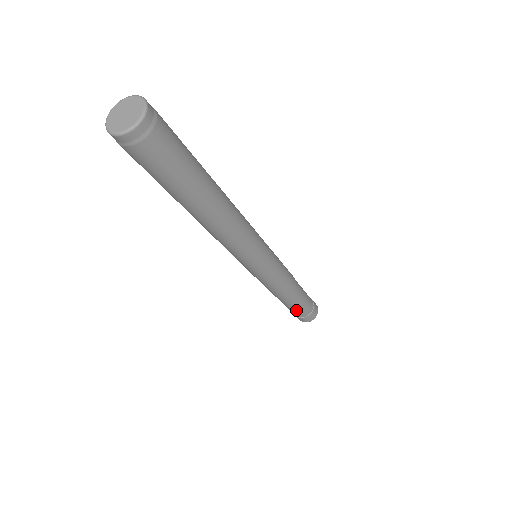
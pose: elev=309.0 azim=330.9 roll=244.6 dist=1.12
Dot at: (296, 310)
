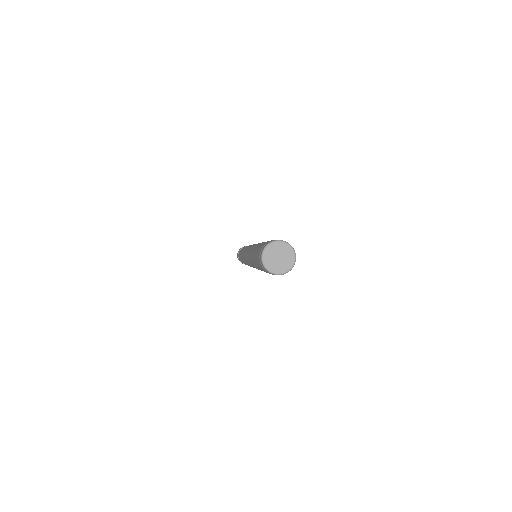
Dot at: occluded
